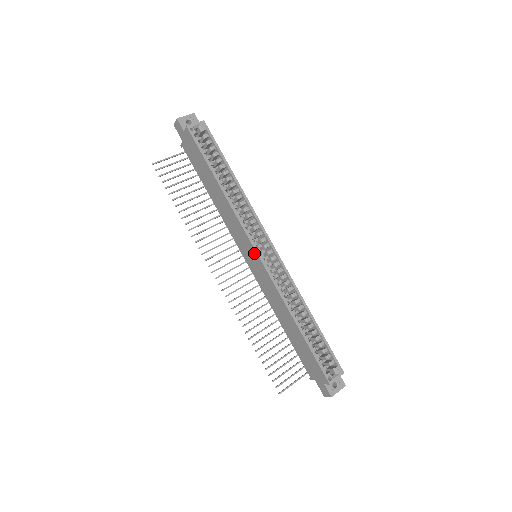
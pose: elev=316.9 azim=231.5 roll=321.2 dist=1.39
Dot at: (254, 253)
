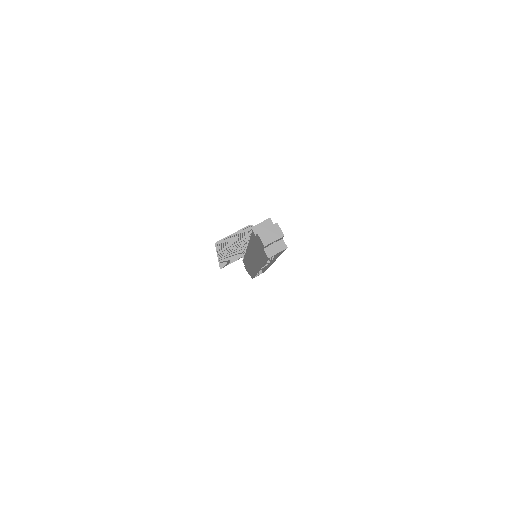
Dot at: (256, 268)
